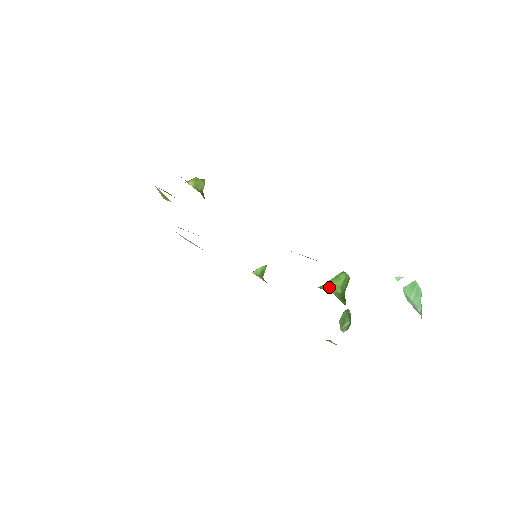
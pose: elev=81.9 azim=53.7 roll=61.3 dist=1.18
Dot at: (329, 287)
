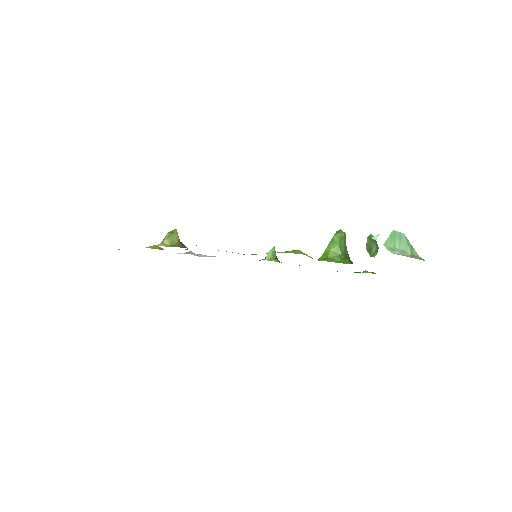
Dot at: (328, 254)
